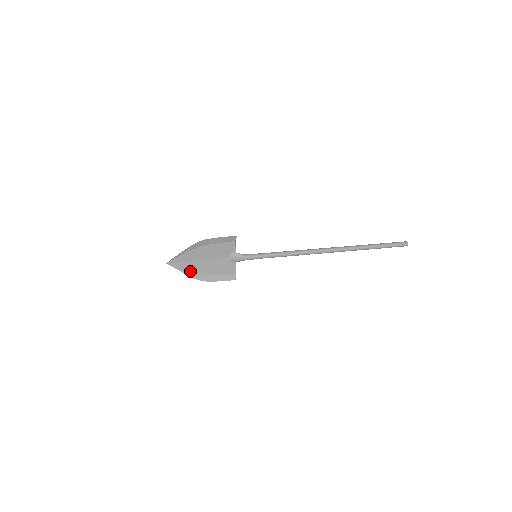
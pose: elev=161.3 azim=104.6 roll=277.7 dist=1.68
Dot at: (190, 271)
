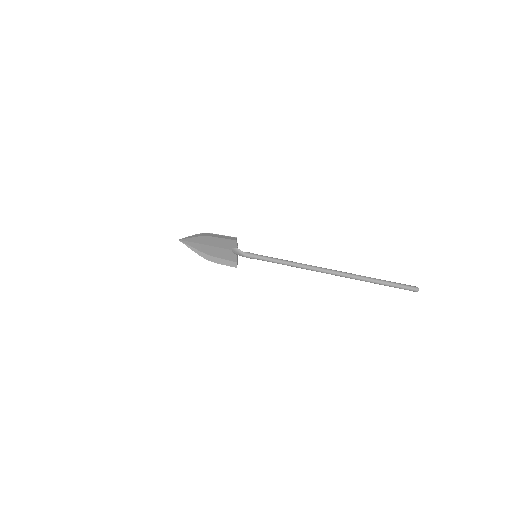
Dot at: (198, 250)
